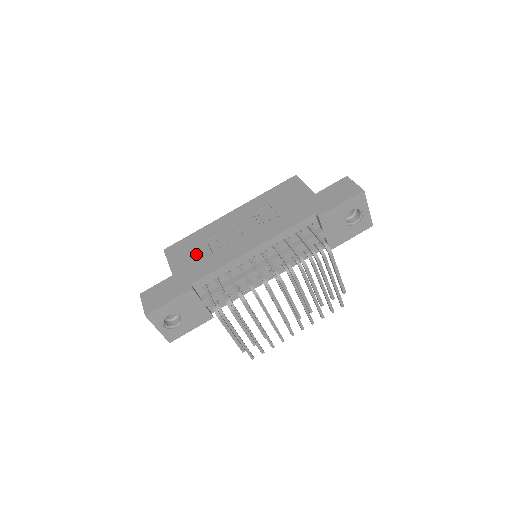
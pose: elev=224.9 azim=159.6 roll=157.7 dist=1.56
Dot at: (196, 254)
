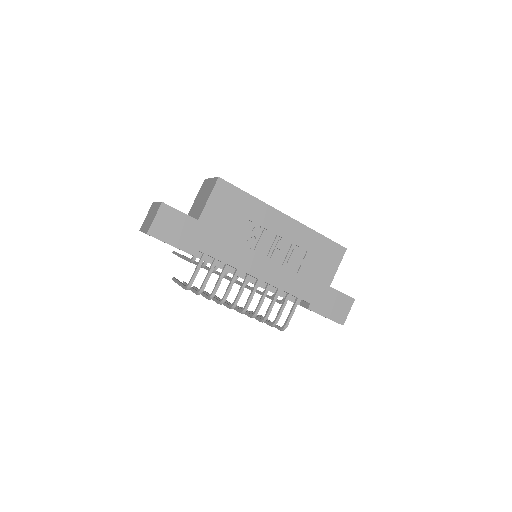
Dot at: (230, 224)
